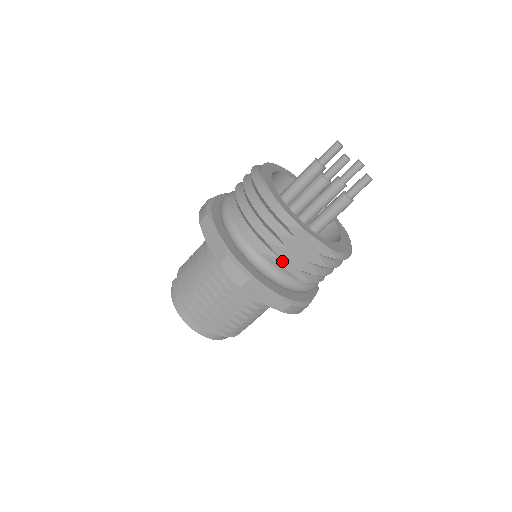
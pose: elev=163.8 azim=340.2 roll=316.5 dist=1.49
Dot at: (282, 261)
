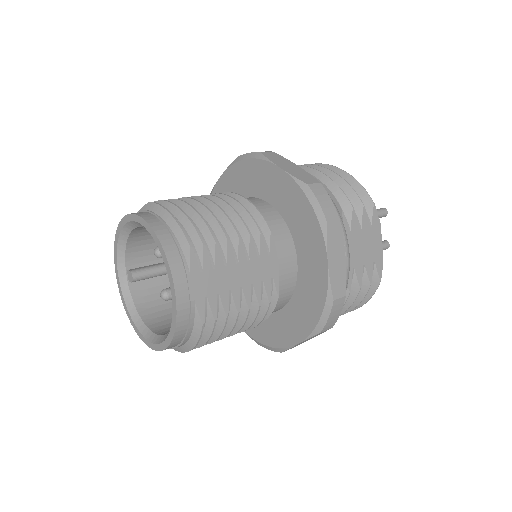
Dot at: (349, 240)
